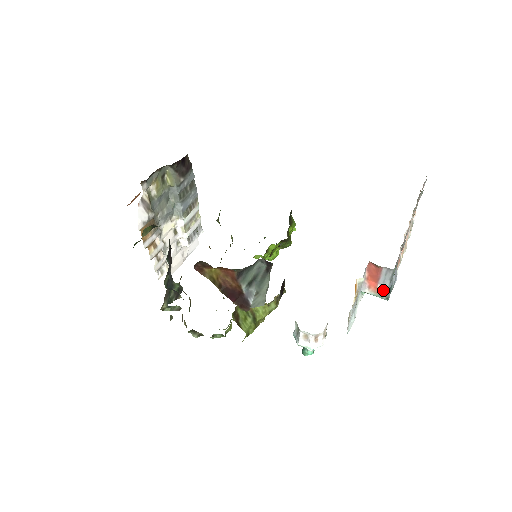
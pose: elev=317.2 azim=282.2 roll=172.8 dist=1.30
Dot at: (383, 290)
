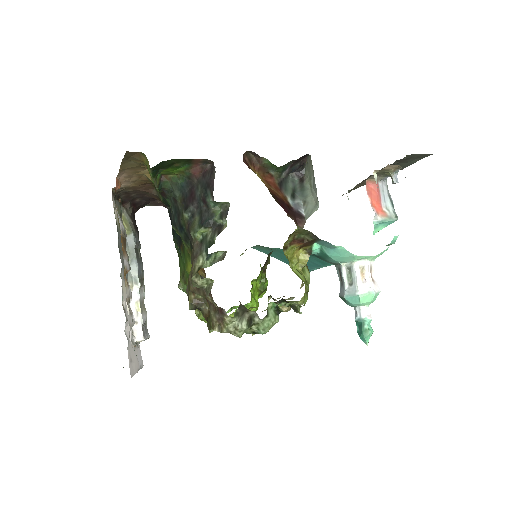
Dot at: (395, 181)
